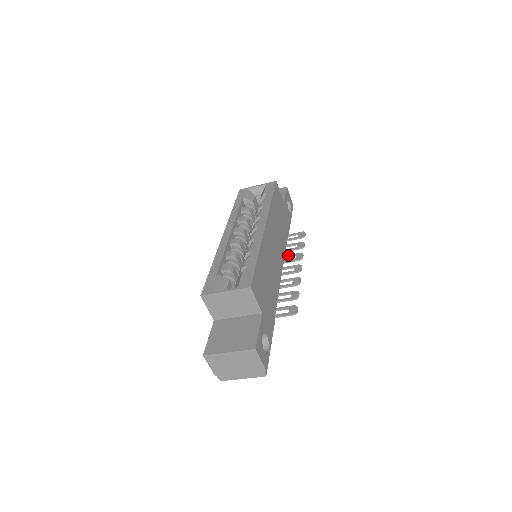
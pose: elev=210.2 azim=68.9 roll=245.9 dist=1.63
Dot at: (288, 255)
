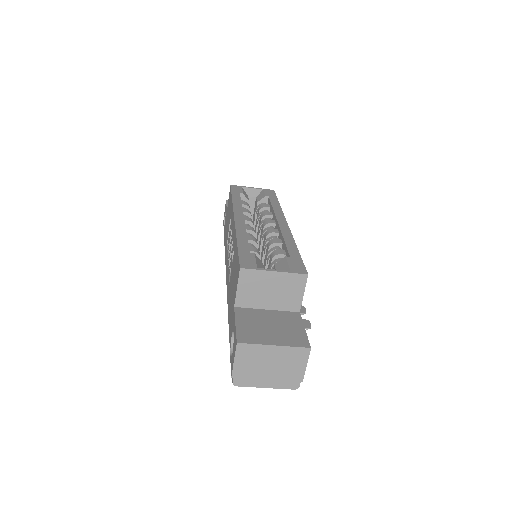
Dot at: occluded
